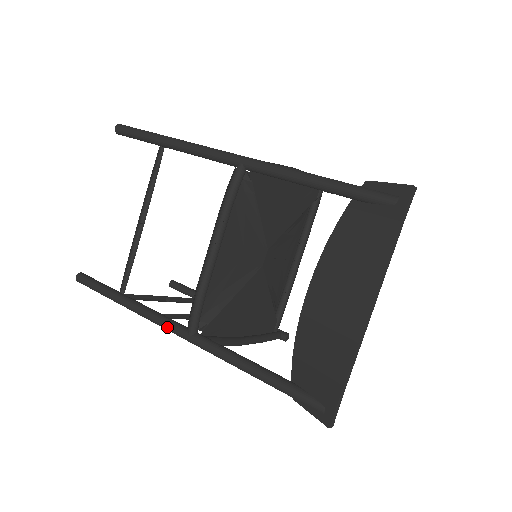
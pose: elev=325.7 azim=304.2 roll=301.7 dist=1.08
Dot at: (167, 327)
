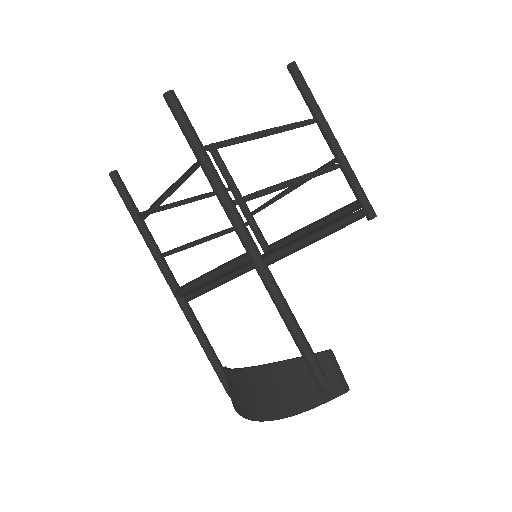
Dot at: occluded
